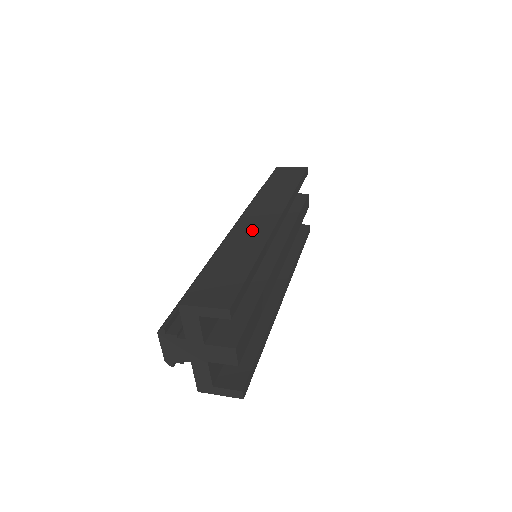
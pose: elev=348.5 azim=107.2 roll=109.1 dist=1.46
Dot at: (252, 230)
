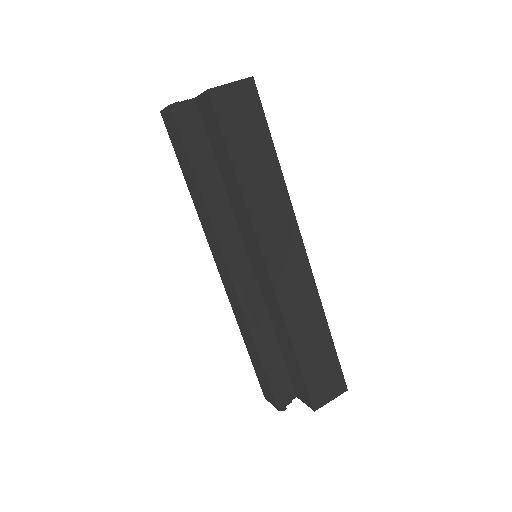
Dot at: (296, 288)
